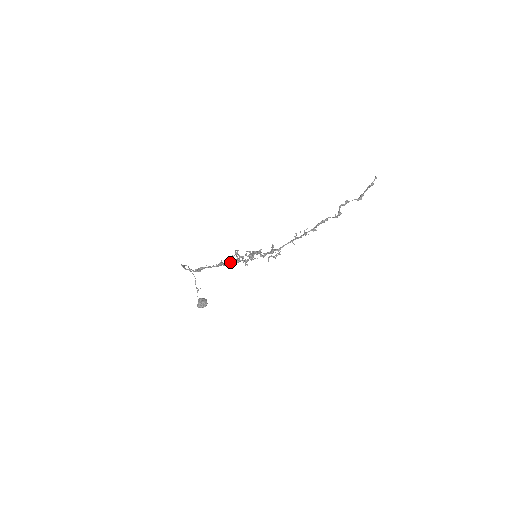
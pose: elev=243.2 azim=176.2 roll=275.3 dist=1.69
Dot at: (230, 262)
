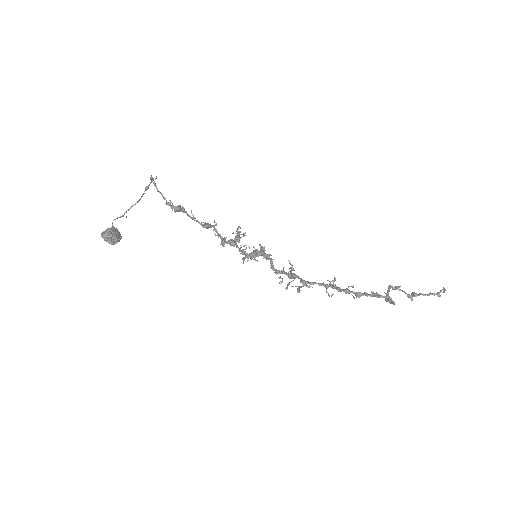
Dot at: occluded
